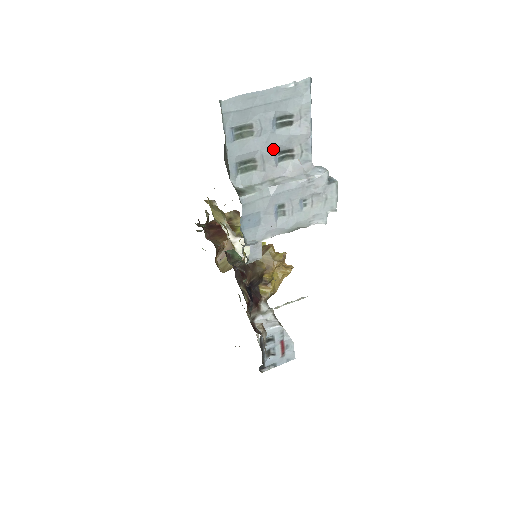
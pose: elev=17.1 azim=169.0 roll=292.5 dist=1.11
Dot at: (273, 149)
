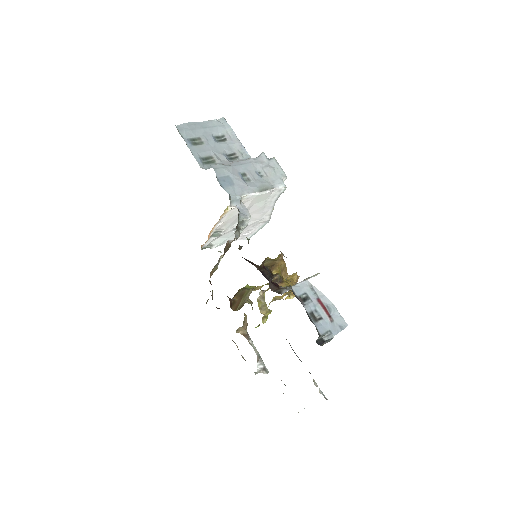
Dot at: (221, 152)
